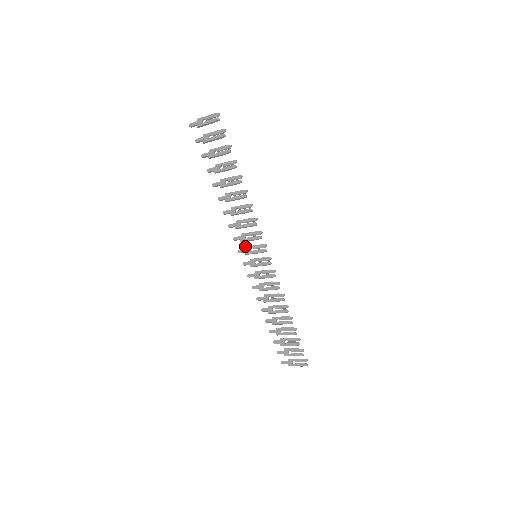
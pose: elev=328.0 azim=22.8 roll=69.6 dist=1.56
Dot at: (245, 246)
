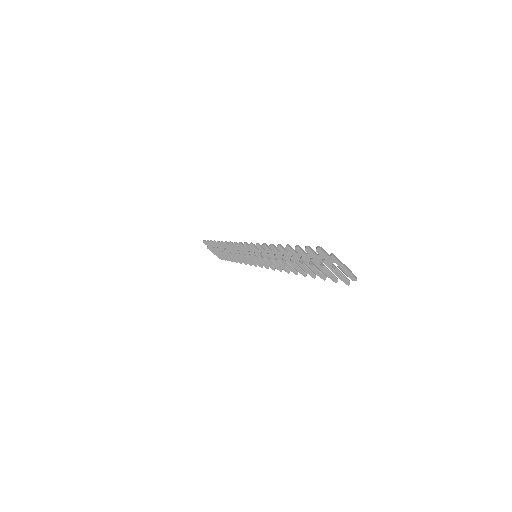
Dot at: occluded
